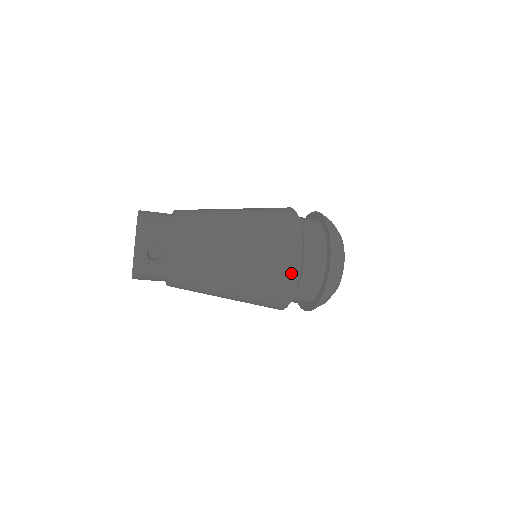
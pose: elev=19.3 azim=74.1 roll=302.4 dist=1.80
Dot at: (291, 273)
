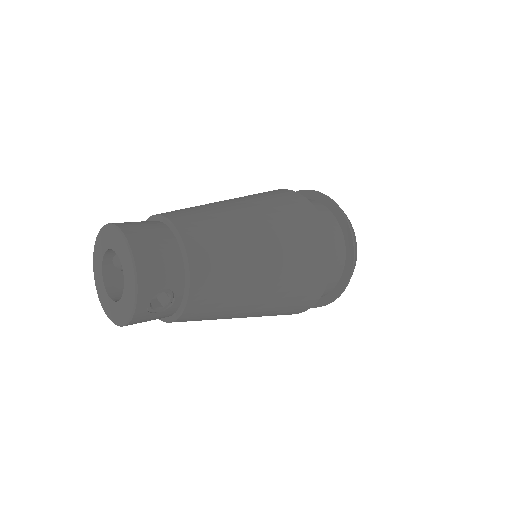
Dot at: (316, 292)
